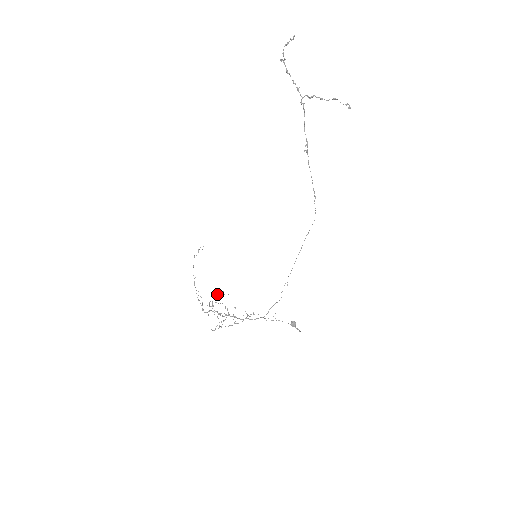
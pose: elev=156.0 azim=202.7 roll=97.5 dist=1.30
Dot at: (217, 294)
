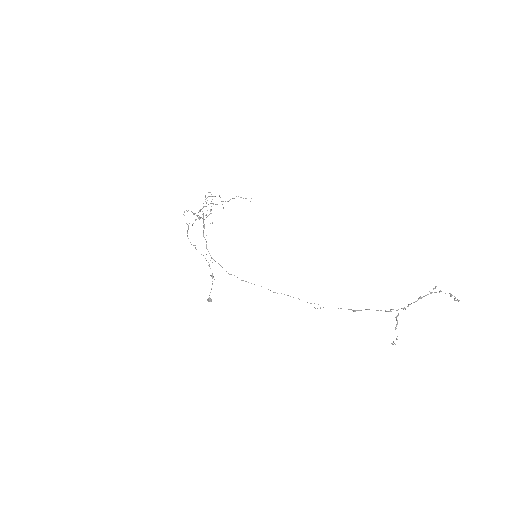
Dot at: occluded
